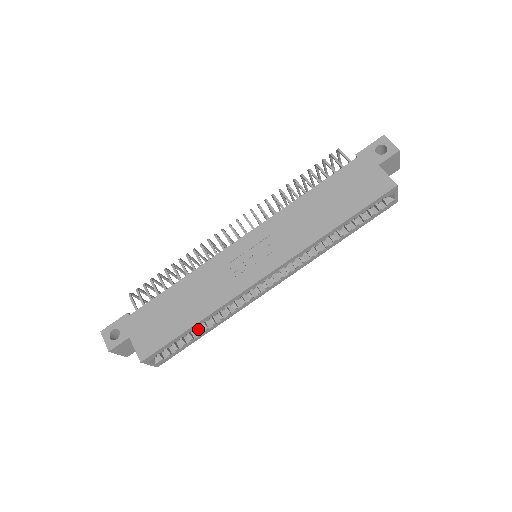
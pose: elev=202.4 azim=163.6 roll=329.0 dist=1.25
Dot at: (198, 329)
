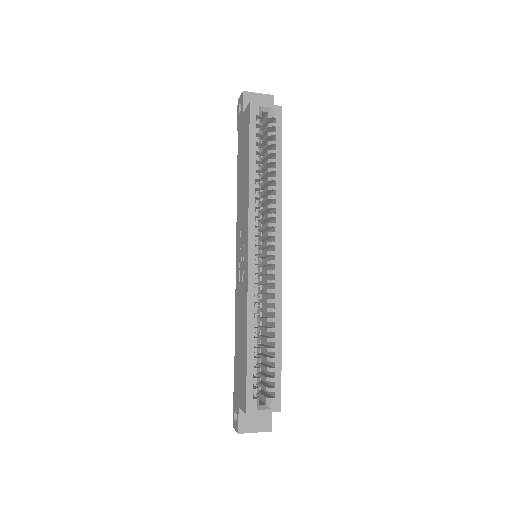
Dot at: (270, 347)
